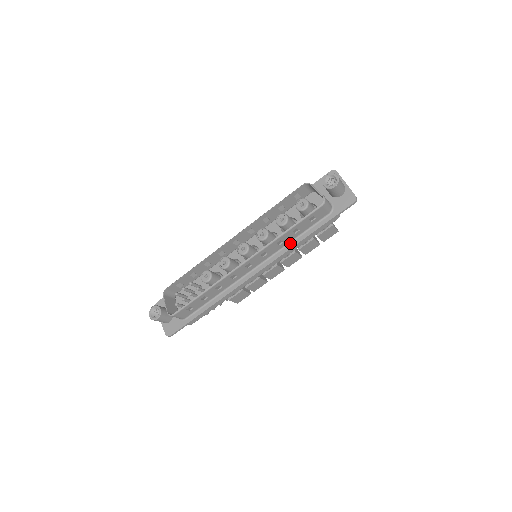
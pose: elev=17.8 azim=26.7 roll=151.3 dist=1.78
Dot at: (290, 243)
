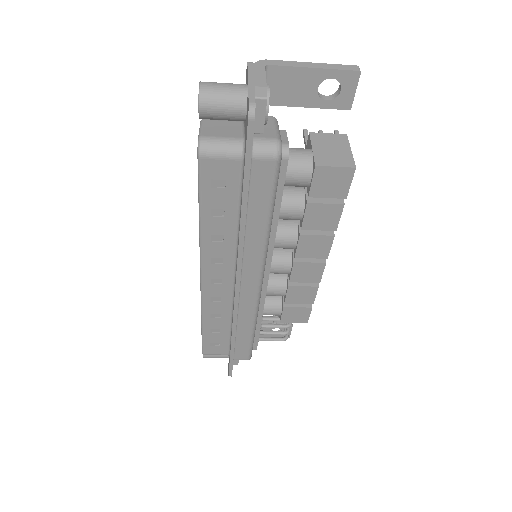
Dot at: (238, 232)
